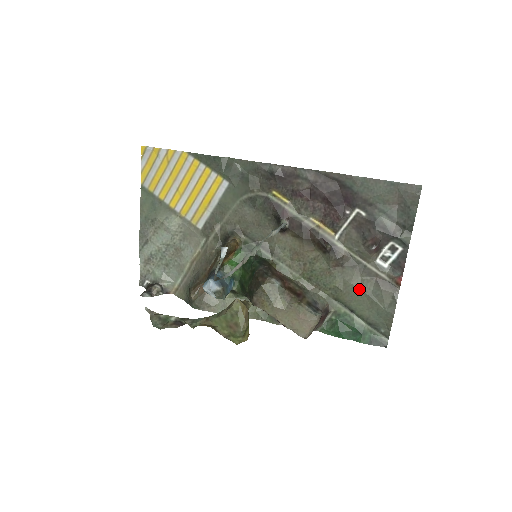
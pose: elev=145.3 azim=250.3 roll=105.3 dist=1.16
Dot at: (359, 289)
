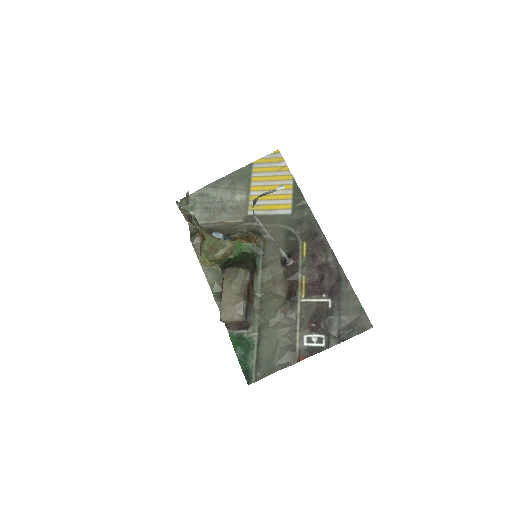
Dot at: (278, 337)
